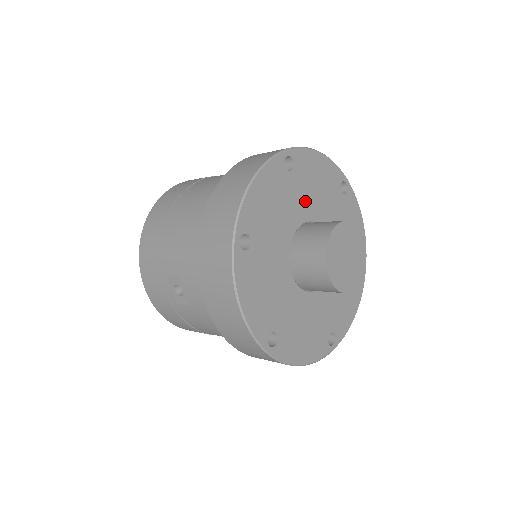
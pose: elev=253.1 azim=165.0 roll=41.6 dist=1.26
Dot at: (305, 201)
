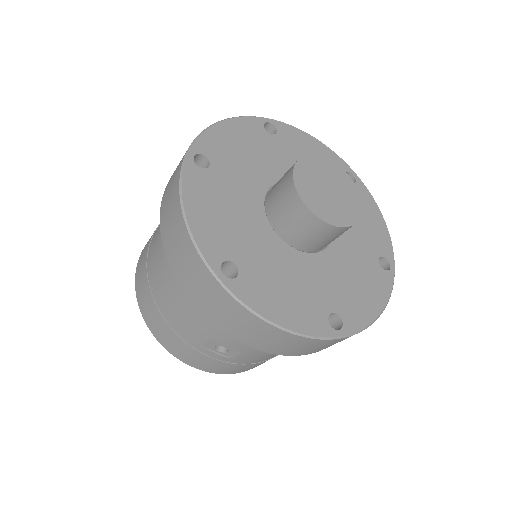
Dot at: (248, 177)
